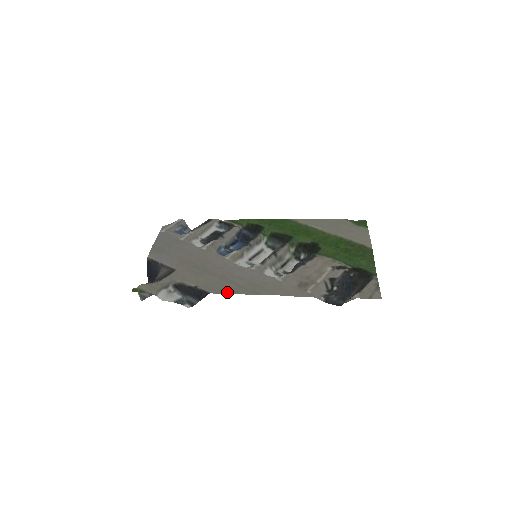
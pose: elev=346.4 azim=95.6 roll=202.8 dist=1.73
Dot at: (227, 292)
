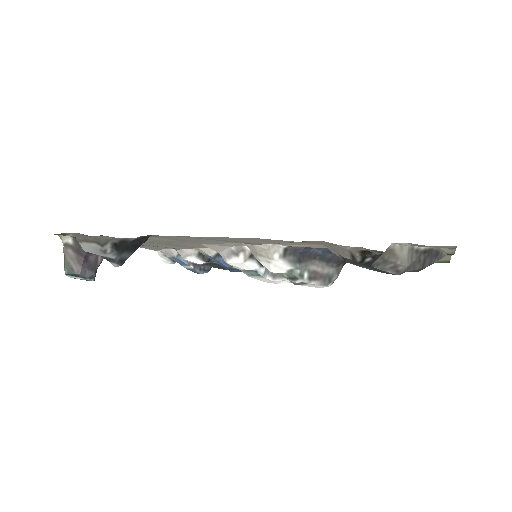
Dot at: (178, 236)
